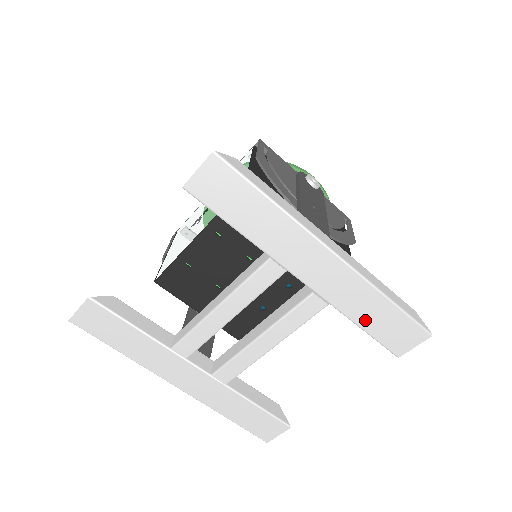
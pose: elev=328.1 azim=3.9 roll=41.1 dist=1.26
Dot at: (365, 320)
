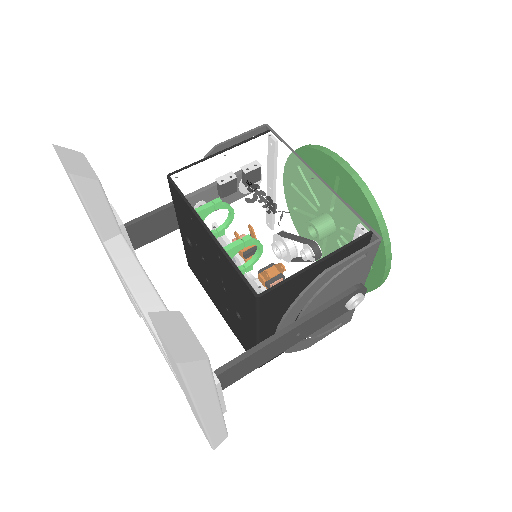
Dot at: (193, 412)
